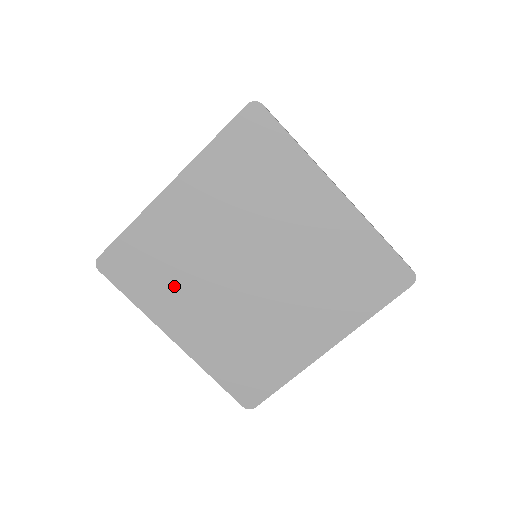
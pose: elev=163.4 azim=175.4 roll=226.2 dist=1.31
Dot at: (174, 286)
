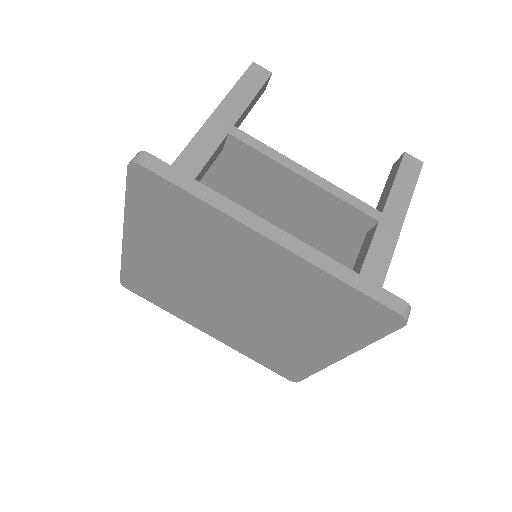
Dot at: (182, 303)
